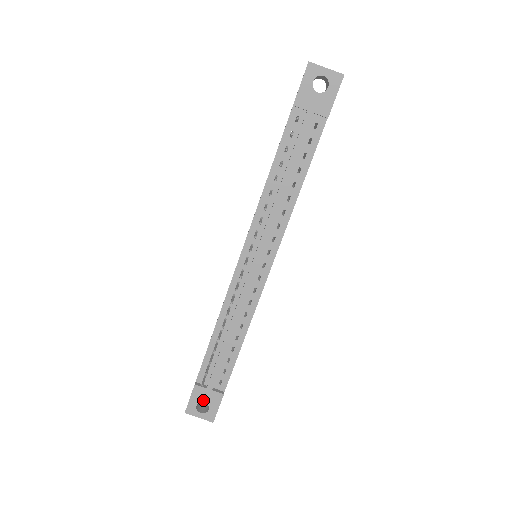
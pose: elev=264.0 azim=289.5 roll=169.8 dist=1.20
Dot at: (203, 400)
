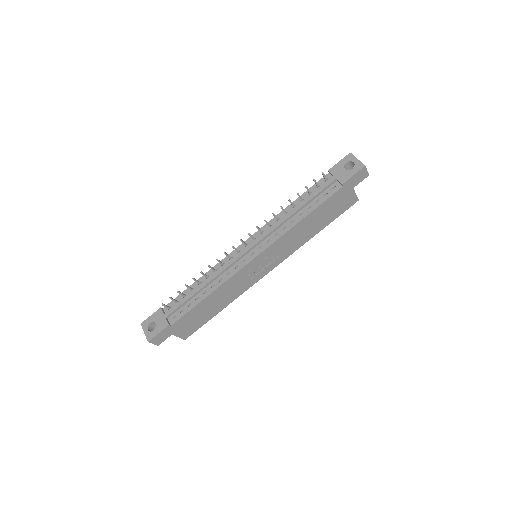
Dot at: (156, 321)
